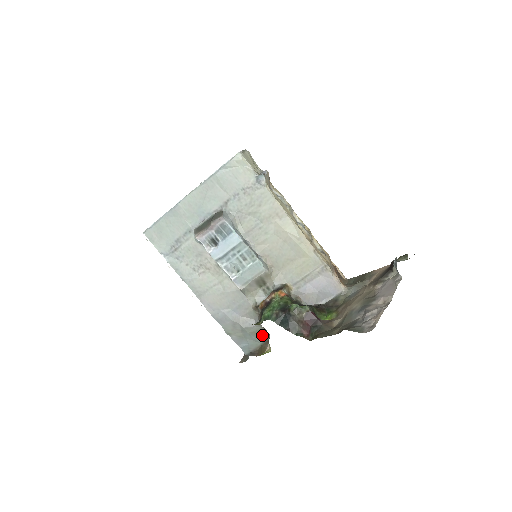
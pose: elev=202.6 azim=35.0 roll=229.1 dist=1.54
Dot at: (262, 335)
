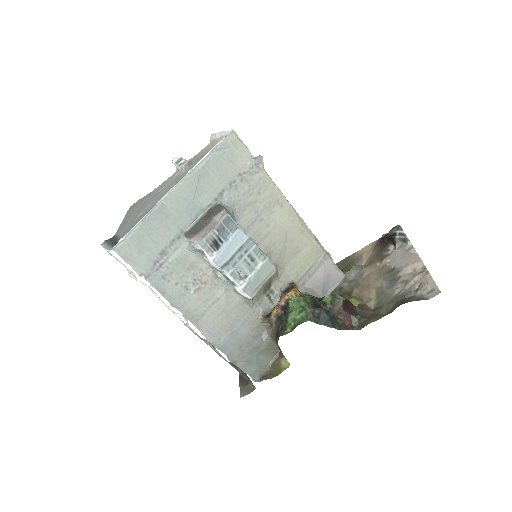
Dot at: (272, 351)
